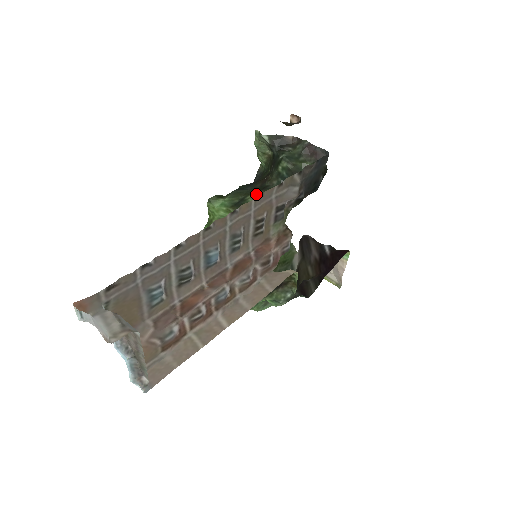
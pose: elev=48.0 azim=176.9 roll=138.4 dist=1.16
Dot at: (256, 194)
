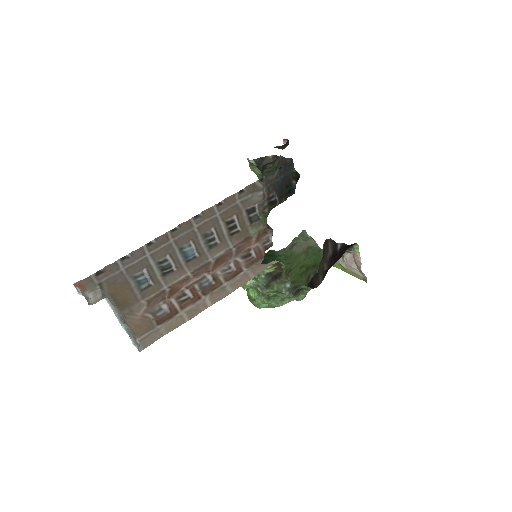
Dot at: occluded
